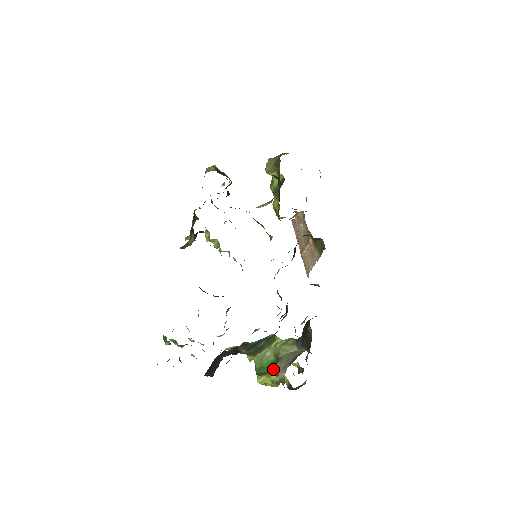
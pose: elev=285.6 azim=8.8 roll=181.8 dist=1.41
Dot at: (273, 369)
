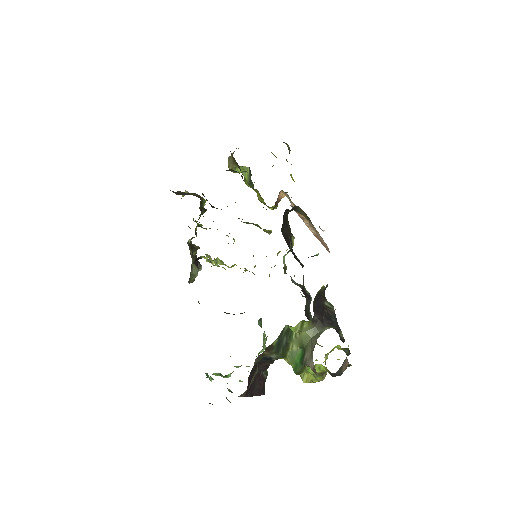
Dot at: (304, 362)
